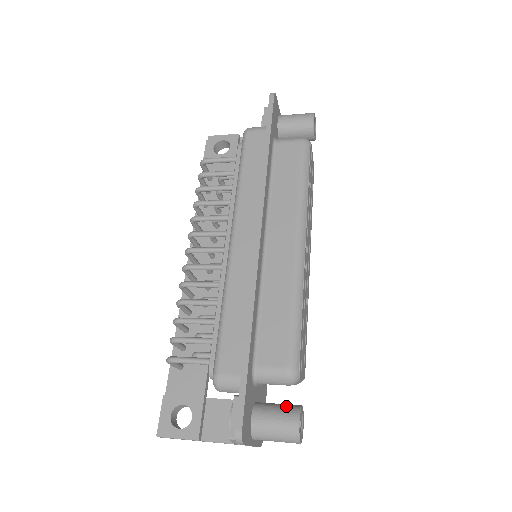
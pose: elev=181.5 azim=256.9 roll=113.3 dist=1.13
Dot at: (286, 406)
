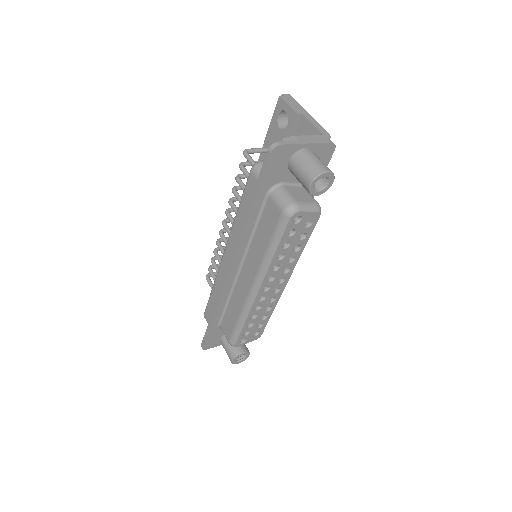
Dot at: (234, 348)
